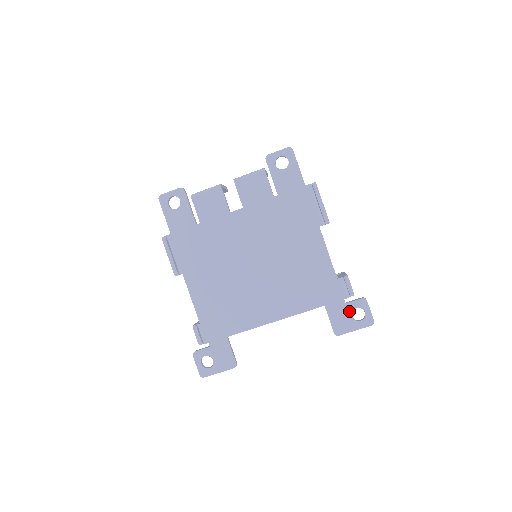
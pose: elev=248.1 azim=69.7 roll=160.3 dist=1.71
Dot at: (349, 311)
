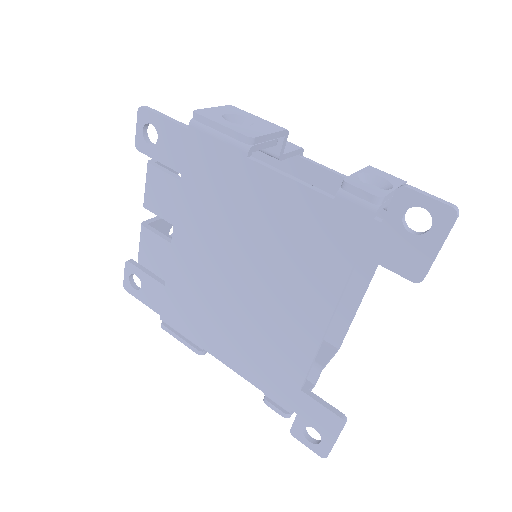
Dot at: (398, 229)
